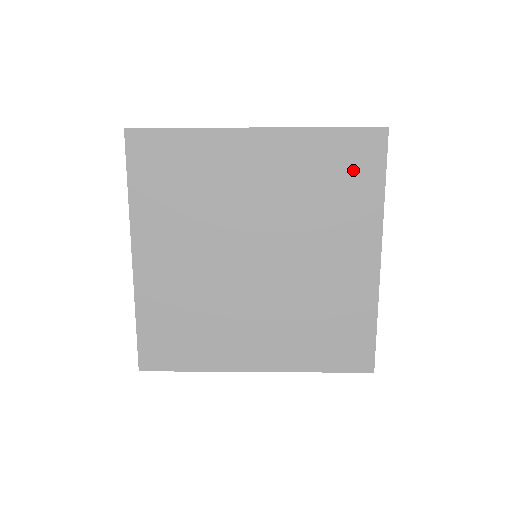
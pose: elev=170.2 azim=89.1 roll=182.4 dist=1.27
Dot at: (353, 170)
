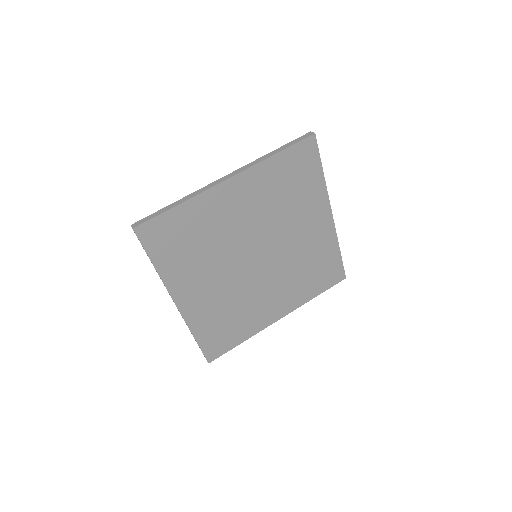
Dot at: (301, 172)
